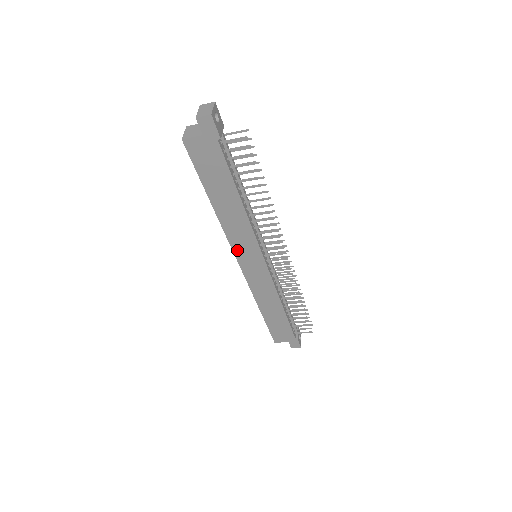
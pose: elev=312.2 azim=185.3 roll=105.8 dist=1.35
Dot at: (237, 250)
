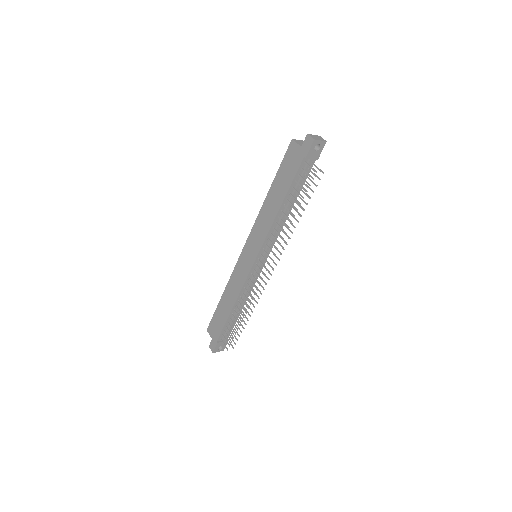
Dot at: (251, 237)
